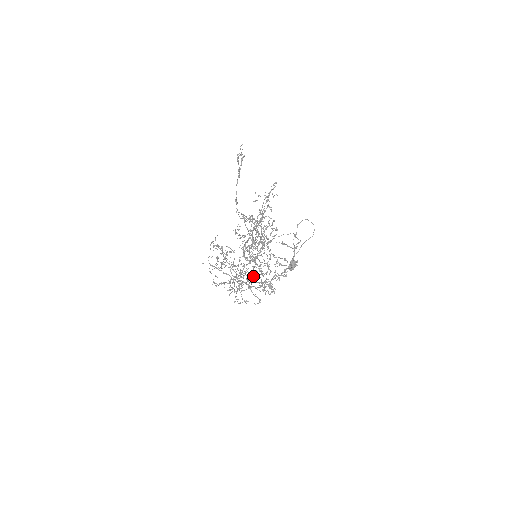
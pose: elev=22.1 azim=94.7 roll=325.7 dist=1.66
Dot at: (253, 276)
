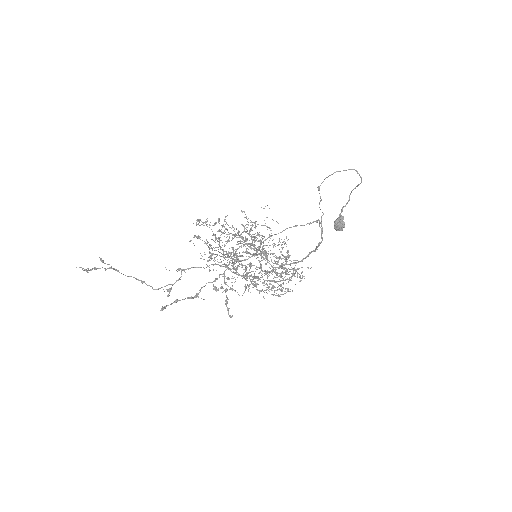
Dot at: (266, 271)
